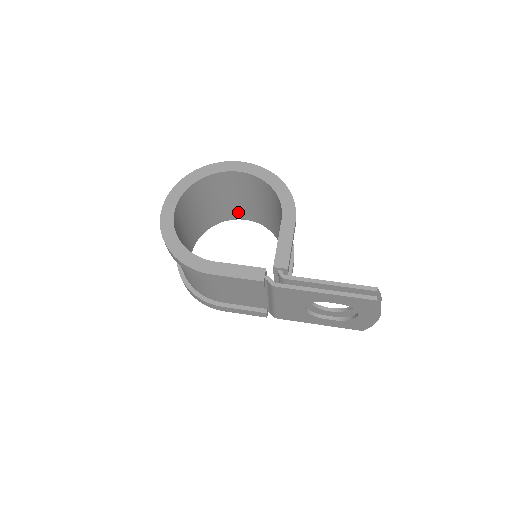
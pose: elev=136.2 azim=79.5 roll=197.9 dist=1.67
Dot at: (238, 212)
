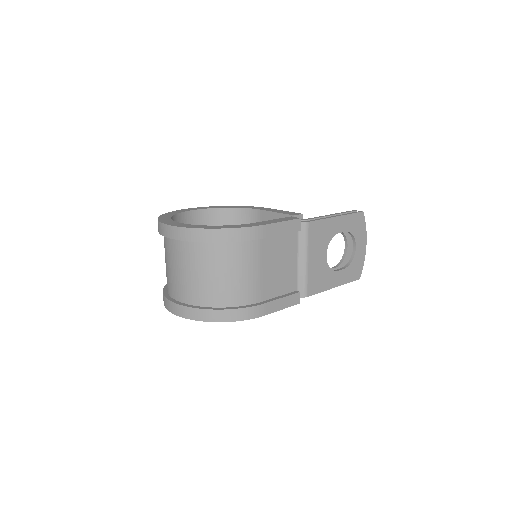
Dot at: occluded
